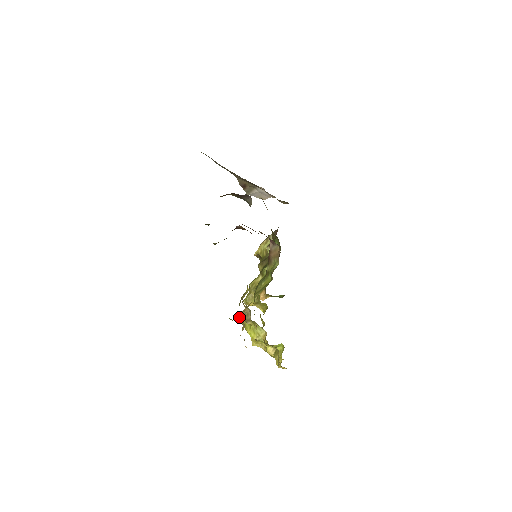
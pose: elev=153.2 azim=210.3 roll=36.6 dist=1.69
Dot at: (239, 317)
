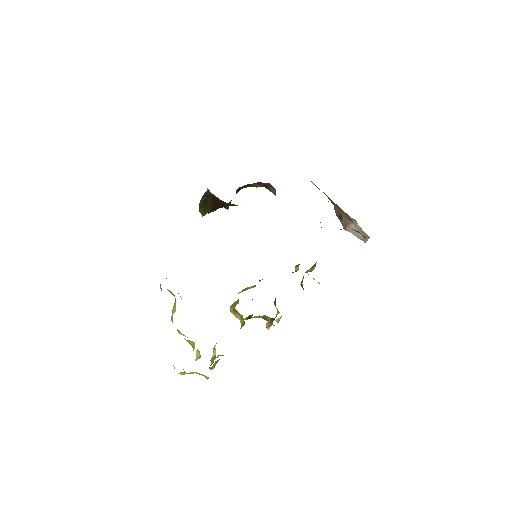
Dot at: occluded
